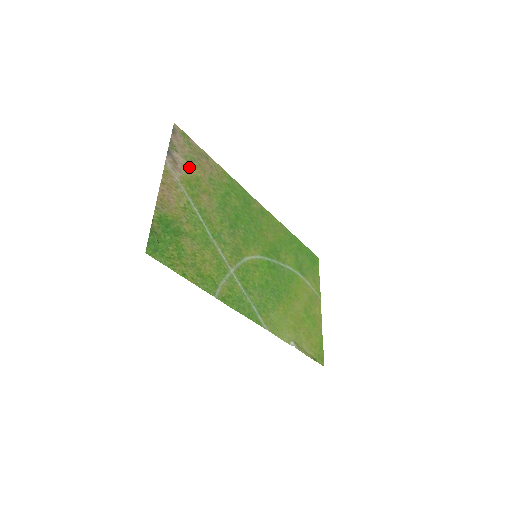
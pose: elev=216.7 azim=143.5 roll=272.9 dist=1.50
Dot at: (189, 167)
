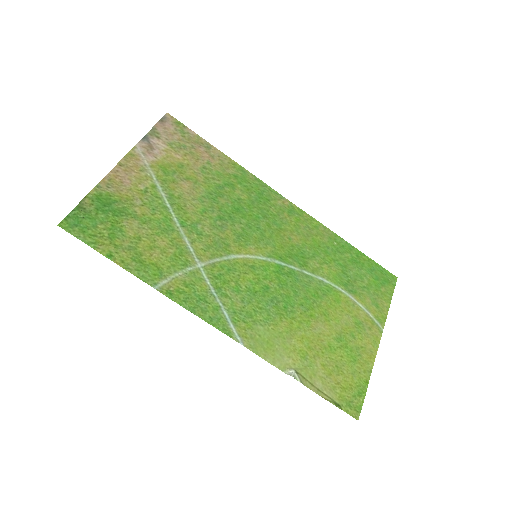
Dot at: (172, 154)
